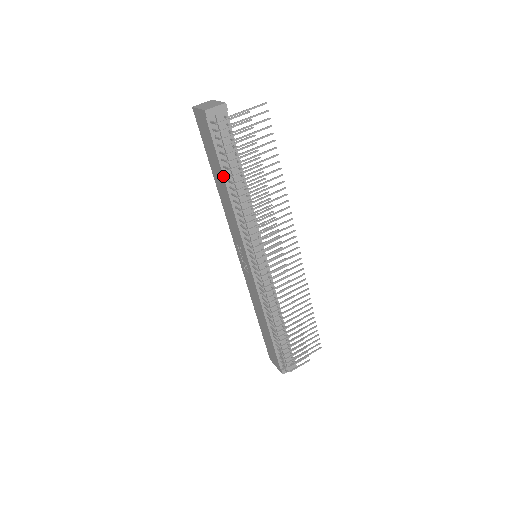
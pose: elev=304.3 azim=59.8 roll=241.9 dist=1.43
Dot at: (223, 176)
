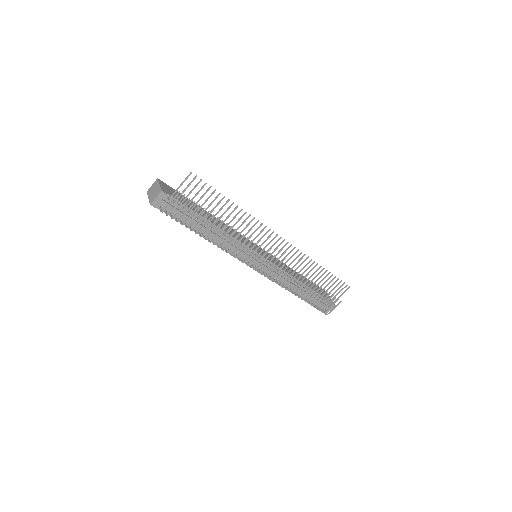
Dot at: (193, 230)
